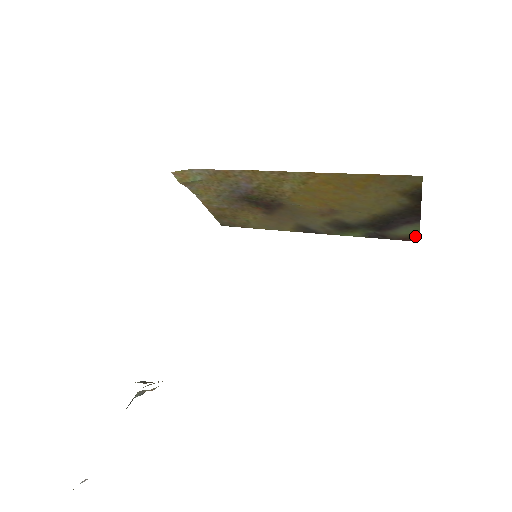
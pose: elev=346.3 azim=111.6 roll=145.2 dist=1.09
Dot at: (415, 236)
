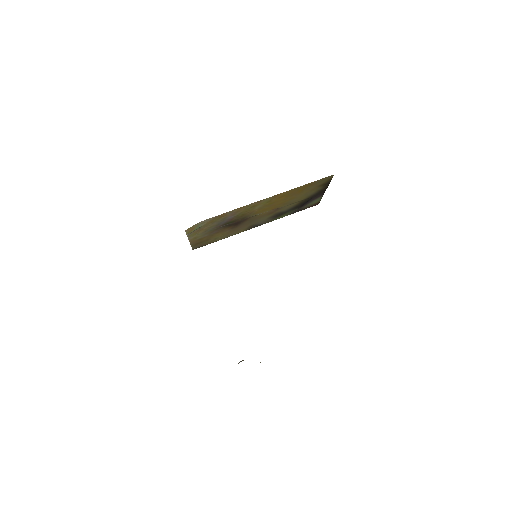
Dot at: (317, 203)
